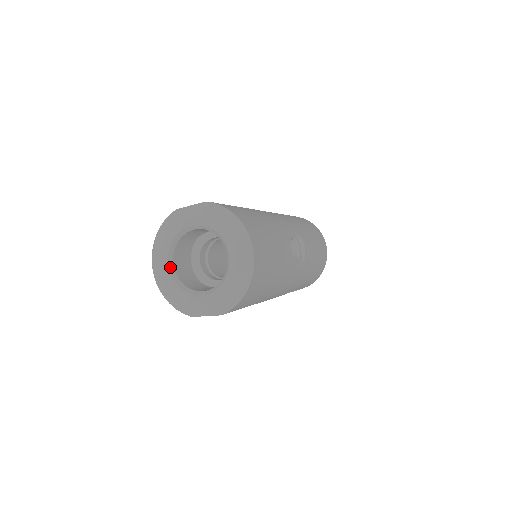
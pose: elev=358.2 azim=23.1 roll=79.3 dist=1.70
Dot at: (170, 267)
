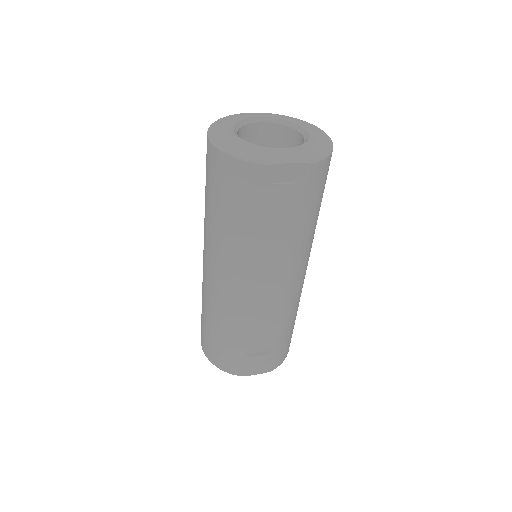
Dot at: (236, 134)
